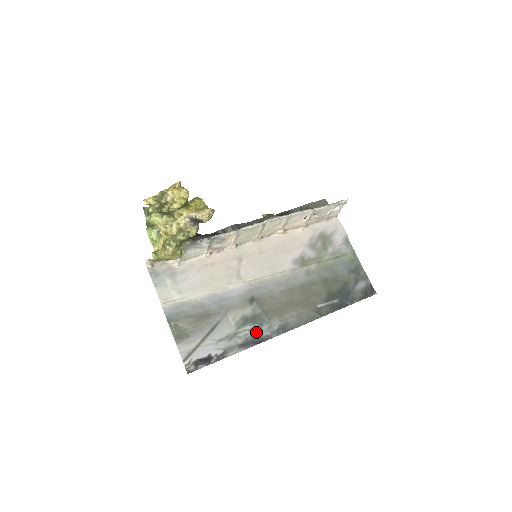
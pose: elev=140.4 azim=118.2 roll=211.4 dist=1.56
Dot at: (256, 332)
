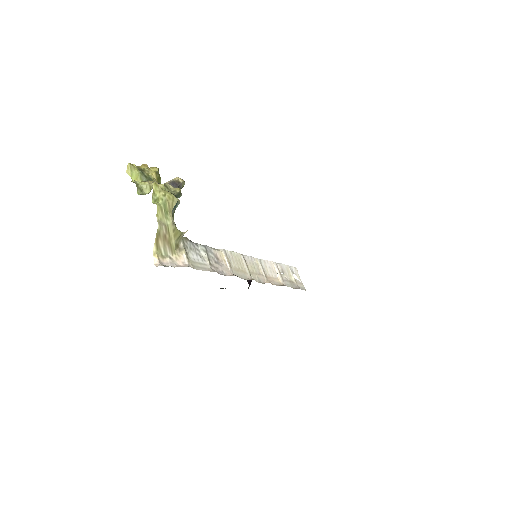
Dot at: occluded
